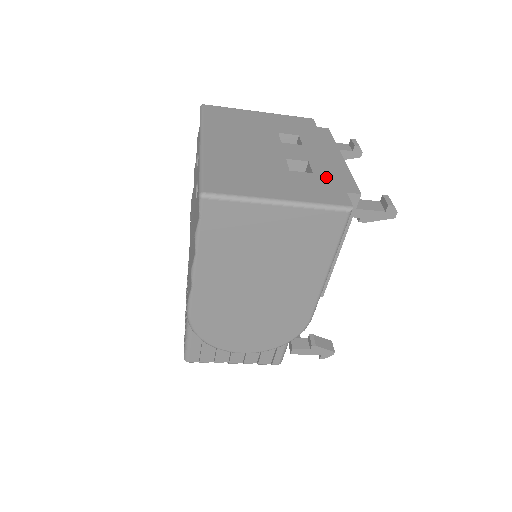
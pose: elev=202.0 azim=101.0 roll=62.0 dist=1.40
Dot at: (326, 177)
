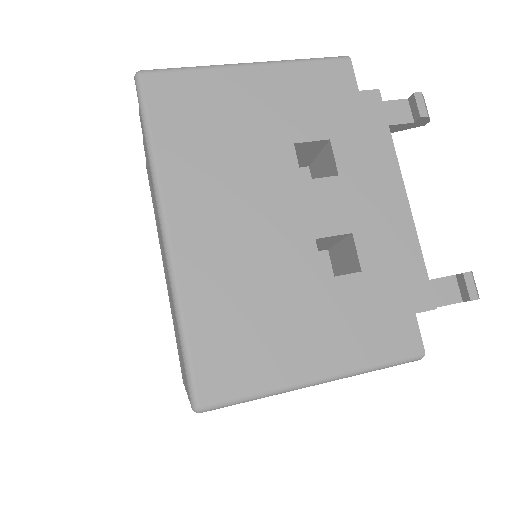
Dot at: (383, 277)
